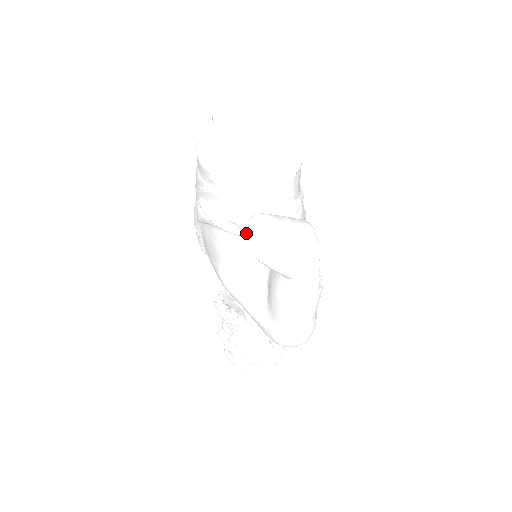
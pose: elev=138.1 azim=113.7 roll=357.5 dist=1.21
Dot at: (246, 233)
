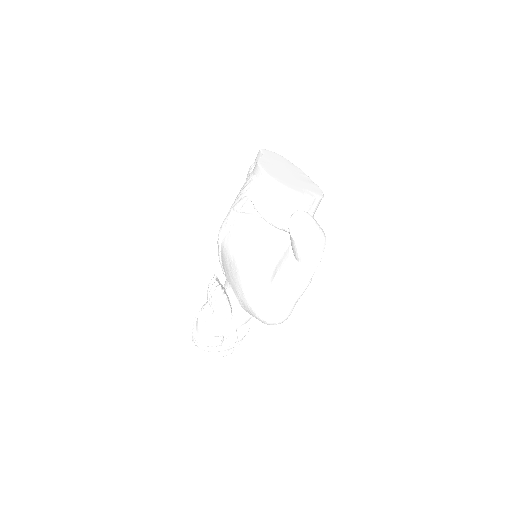
Dot at: (290, 220)
